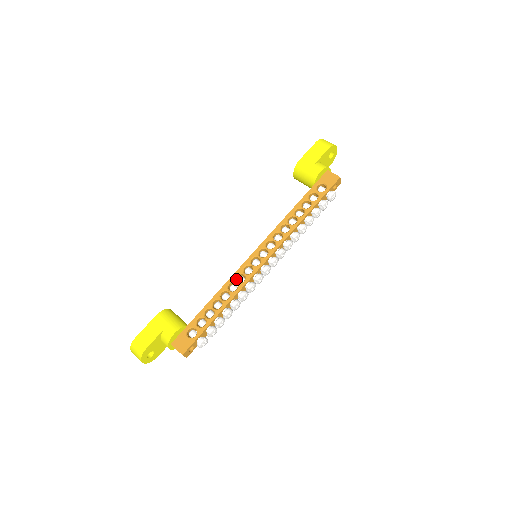
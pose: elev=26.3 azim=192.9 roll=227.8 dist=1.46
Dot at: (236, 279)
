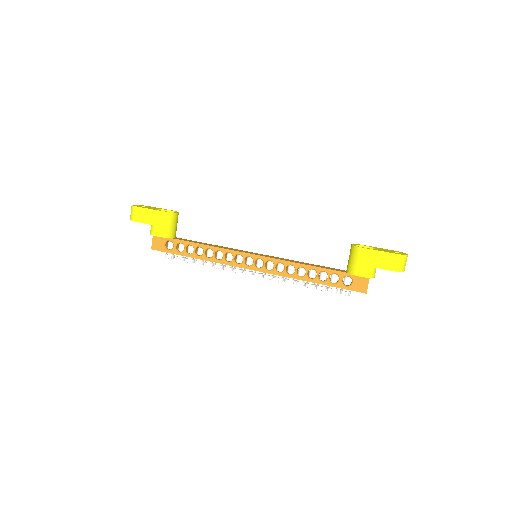
Dot at: (227, 253)
